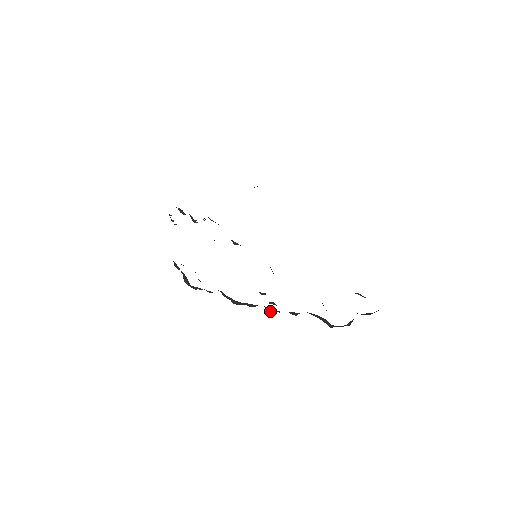
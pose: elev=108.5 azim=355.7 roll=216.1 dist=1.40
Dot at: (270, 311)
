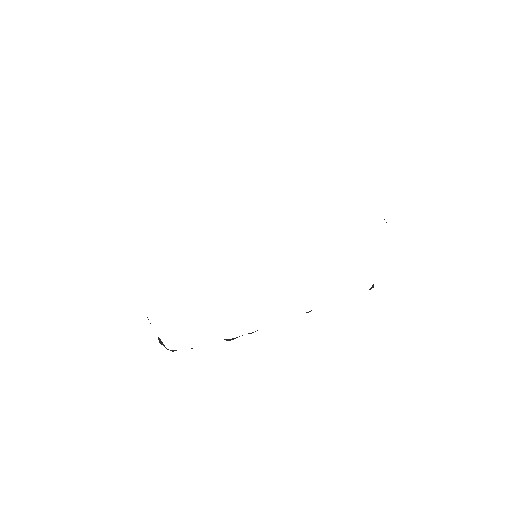
Dot at: occluded
